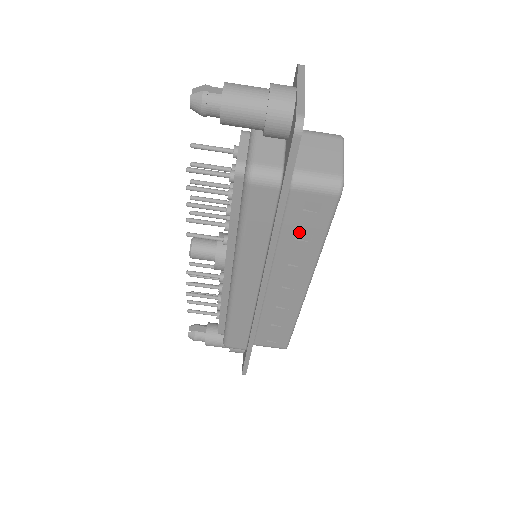
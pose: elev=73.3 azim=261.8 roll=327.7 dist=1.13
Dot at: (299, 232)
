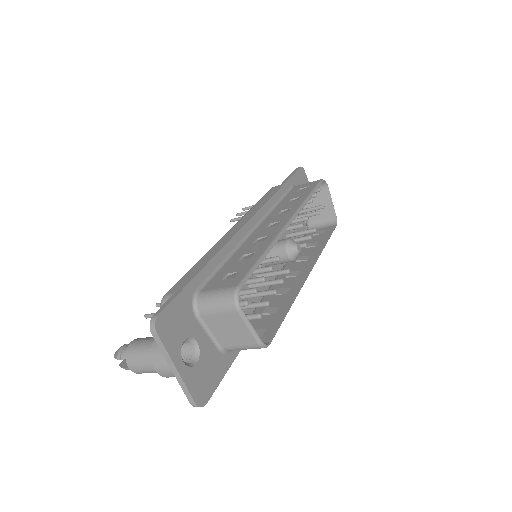
Dot at: (266, 314)
